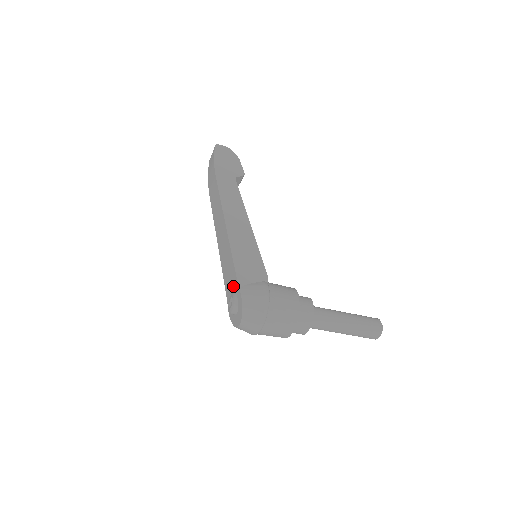
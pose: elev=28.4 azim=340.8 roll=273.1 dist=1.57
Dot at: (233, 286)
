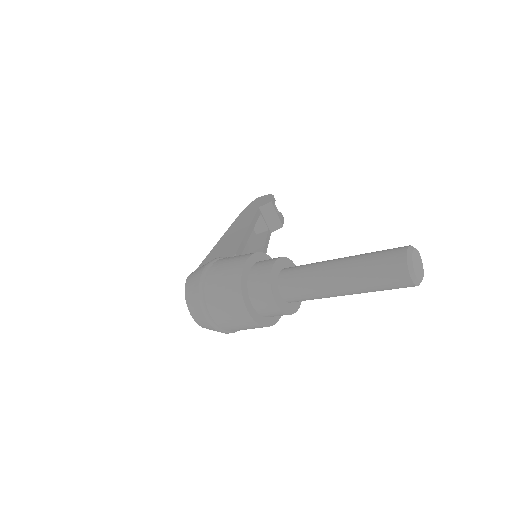
Dot at: occluded
